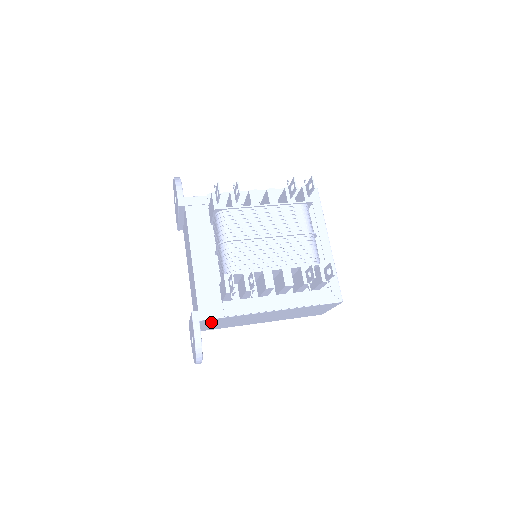
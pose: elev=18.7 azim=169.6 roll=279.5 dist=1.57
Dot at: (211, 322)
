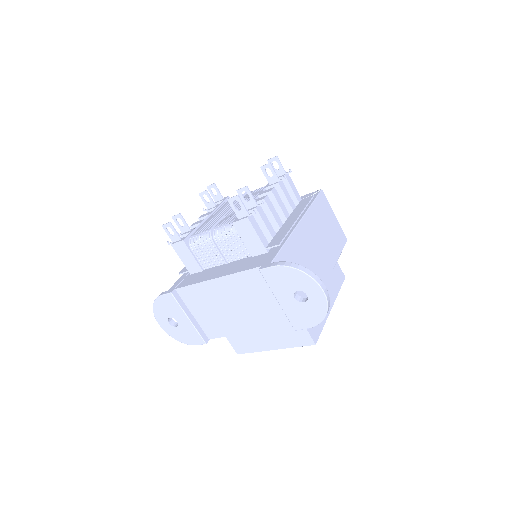
Dot at: occluded
